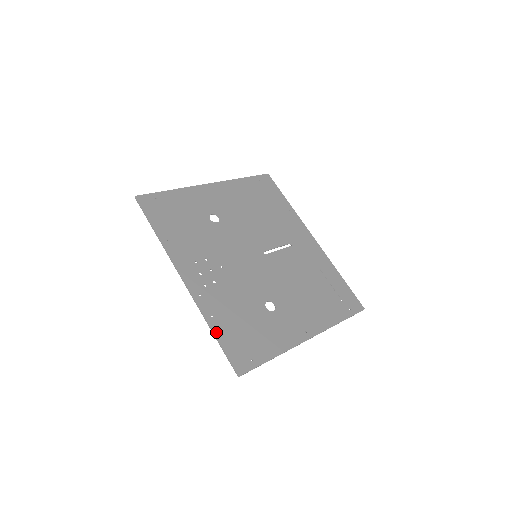
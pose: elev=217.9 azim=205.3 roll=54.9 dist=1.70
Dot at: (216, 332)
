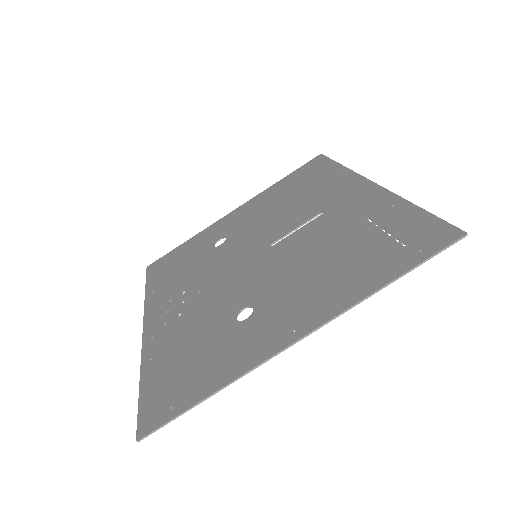
Dot at: (143, 380)
